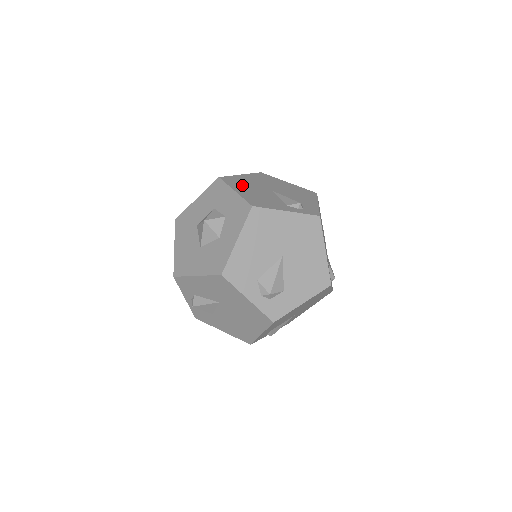
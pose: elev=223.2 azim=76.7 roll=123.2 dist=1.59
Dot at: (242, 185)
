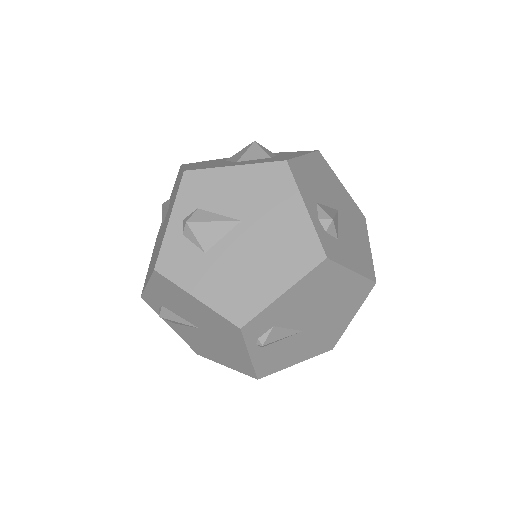
Dot at: occluded
